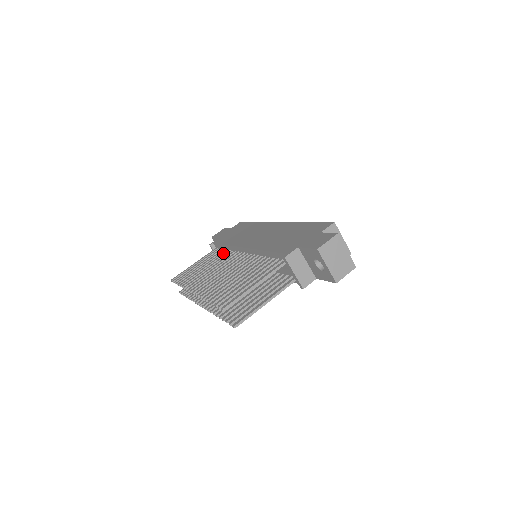
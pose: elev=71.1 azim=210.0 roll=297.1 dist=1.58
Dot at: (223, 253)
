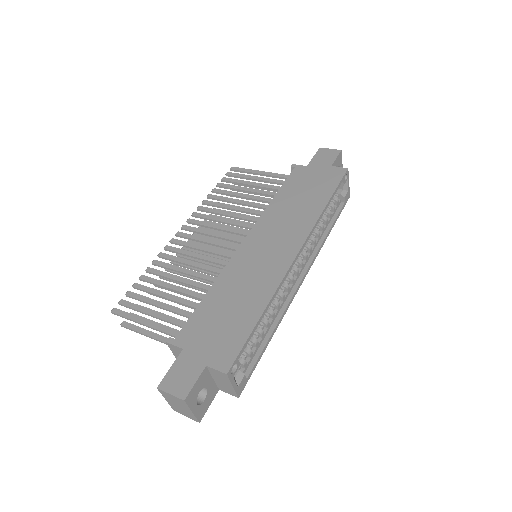
Dot at: (264, 204)
